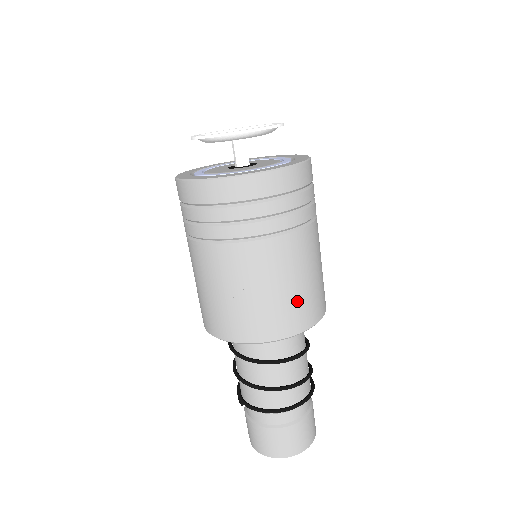
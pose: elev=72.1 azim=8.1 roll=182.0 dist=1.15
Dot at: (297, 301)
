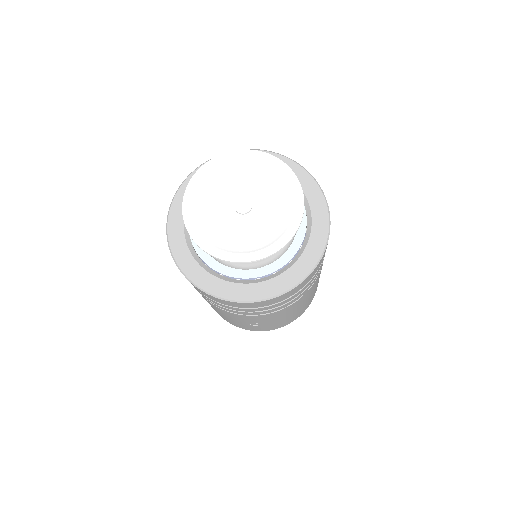
Dot at: (302, 309)
